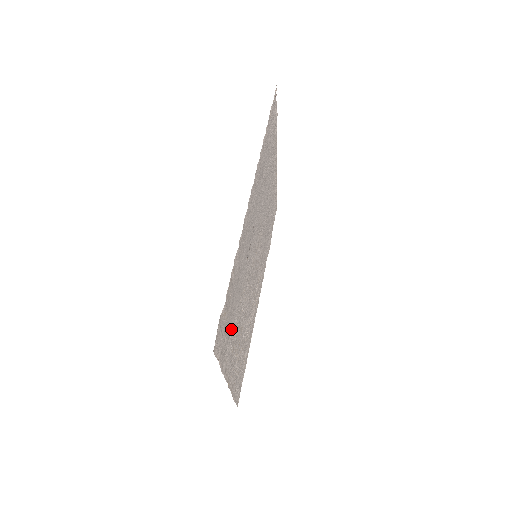
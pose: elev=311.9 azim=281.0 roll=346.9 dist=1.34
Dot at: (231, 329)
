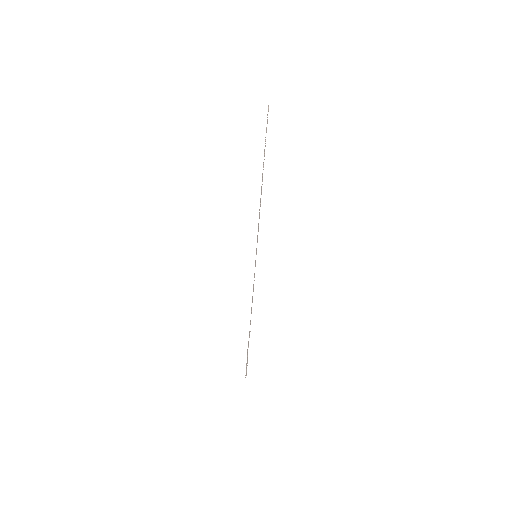
Dot at: occluded
